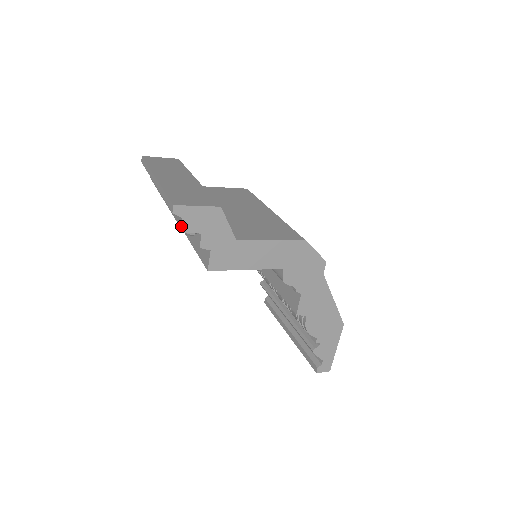
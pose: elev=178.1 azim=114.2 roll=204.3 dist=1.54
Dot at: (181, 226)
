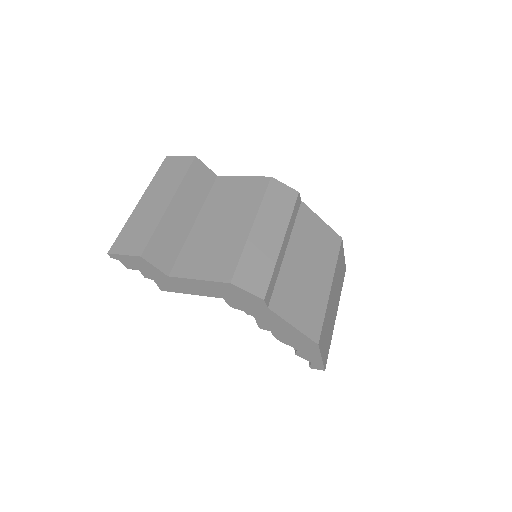
Dot at: occluded
